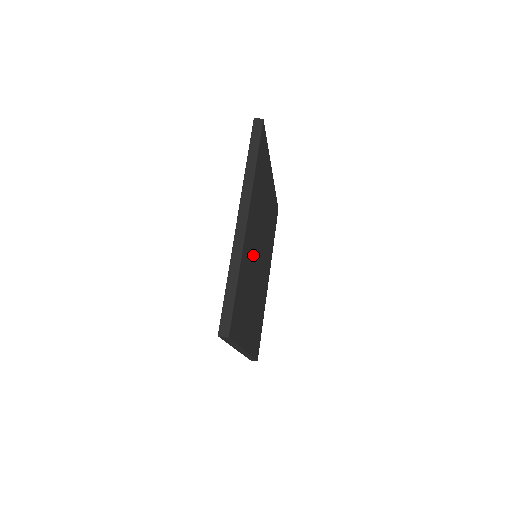
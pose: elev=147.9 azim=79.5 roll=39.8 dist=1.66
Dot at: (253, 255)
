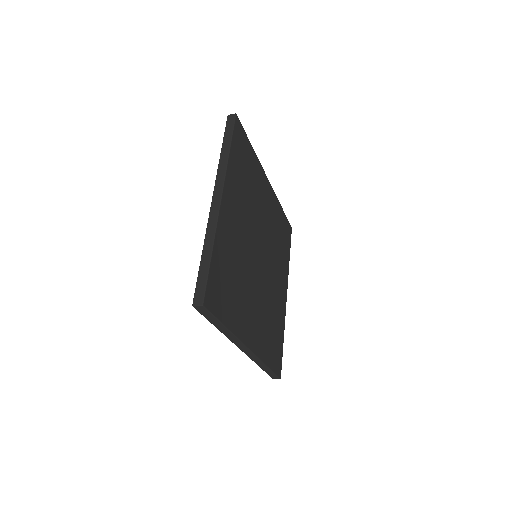
Dot at: (260, 214)
